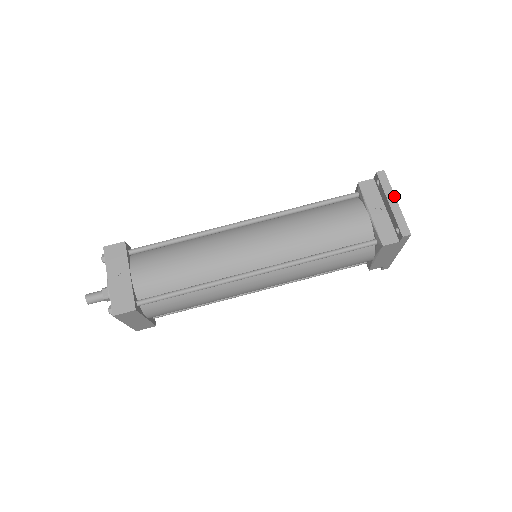
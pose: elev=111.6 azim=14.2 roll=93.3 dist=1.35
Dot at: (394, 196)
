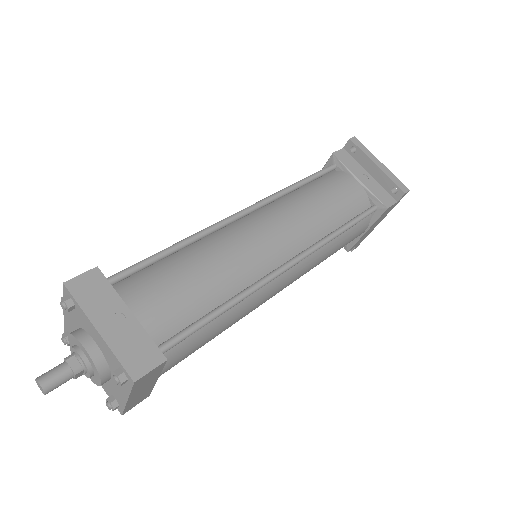
Dot at: (376, 158)
